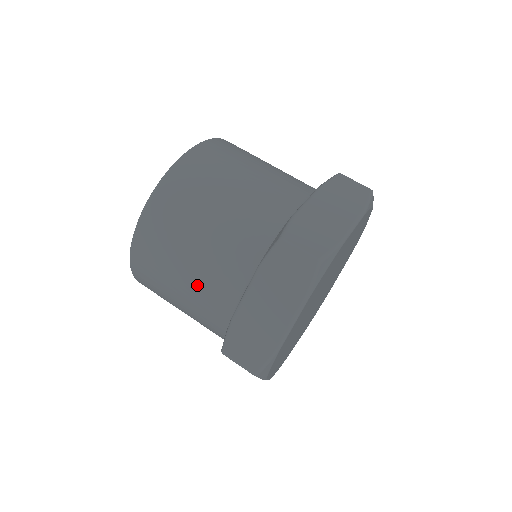
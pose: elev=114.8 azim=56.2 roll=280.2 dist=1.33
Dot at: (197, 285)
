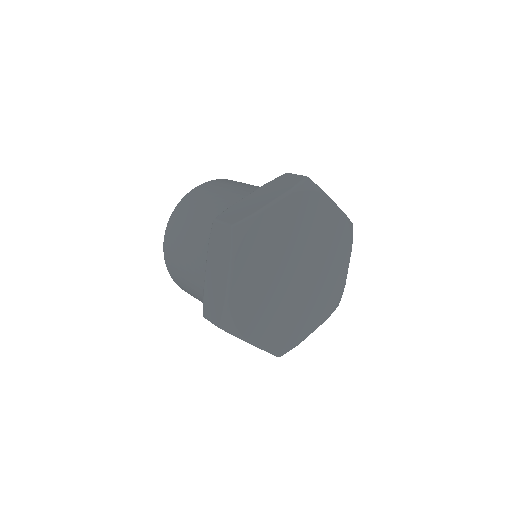
Dot at: (216, 205)
